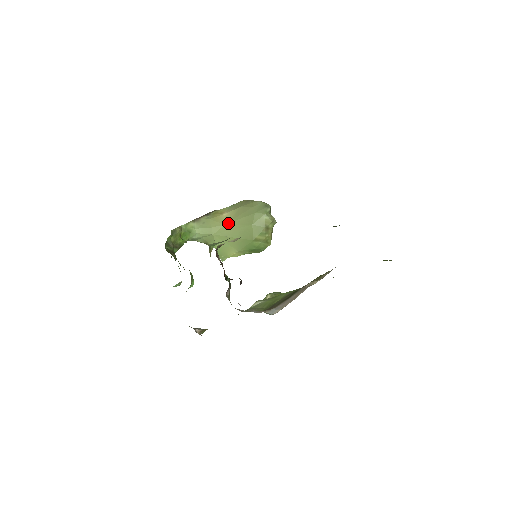
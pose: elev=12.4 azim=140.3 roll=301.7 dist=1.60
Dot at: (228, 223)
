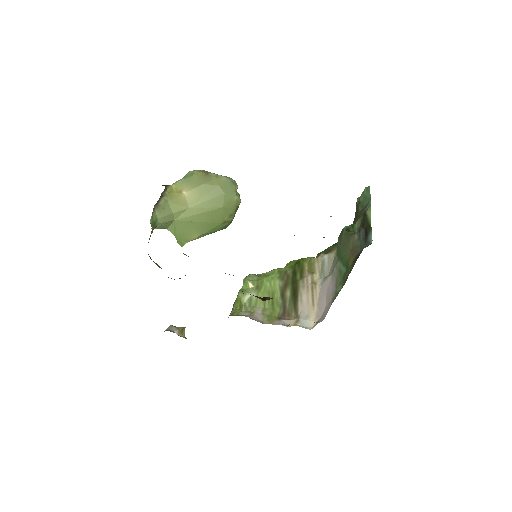
Dot at: (193, 206)
